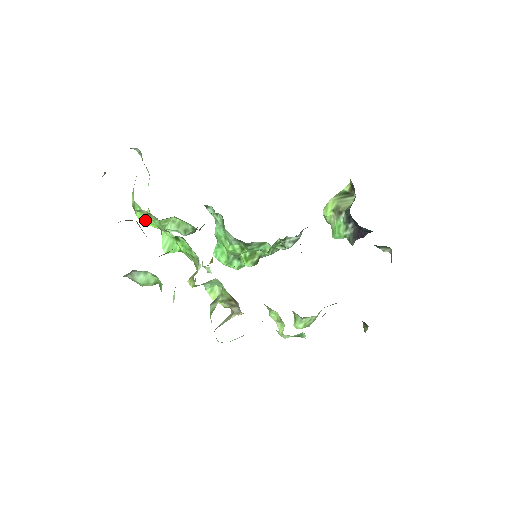
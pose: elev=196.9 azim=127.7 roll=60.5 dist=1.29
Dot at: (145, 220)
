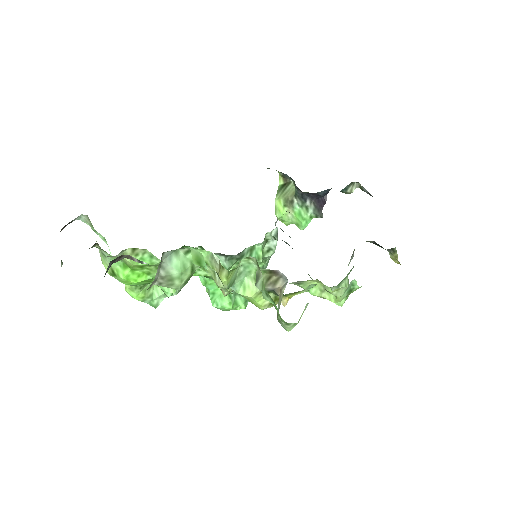
Dot at: (132, 275)
